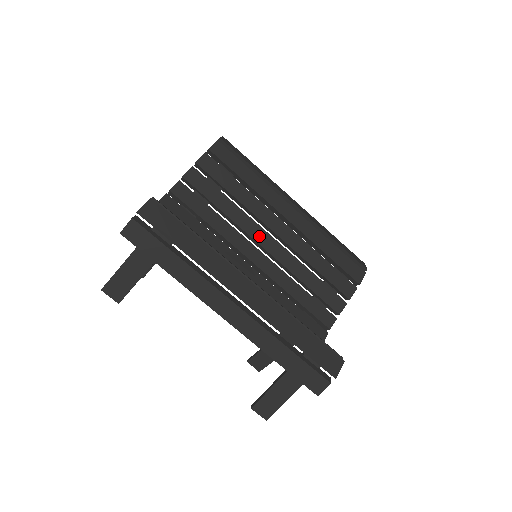
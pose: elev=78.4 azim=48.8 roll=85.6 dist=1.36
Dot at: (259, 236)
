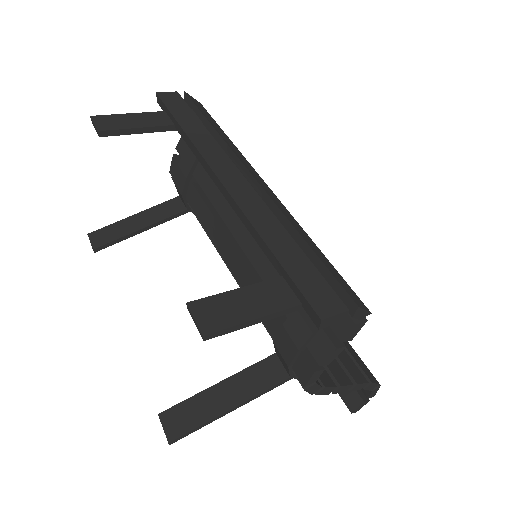
Dot at: occluded
